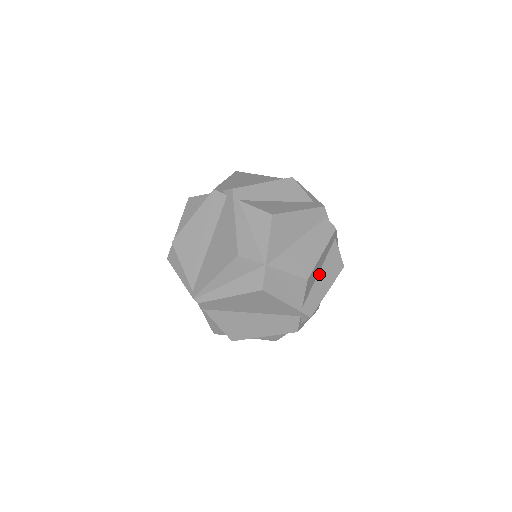
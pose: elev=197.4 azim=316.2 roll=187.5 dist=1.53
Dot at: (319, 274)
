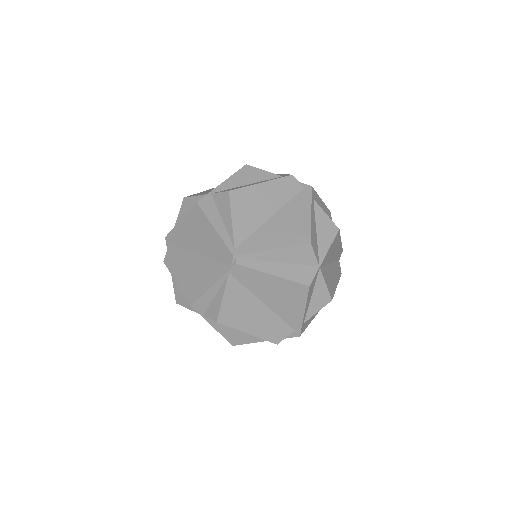
Dot at: occluded
